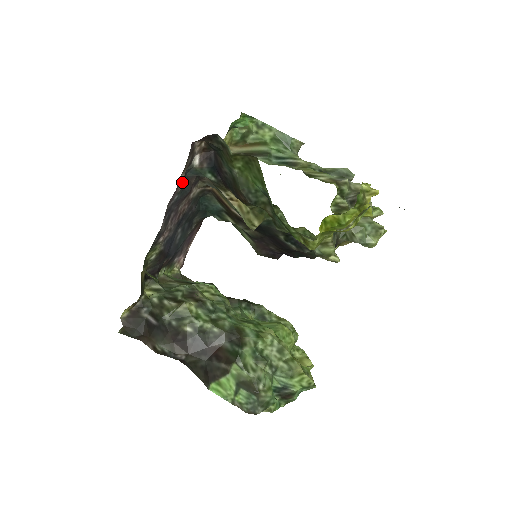
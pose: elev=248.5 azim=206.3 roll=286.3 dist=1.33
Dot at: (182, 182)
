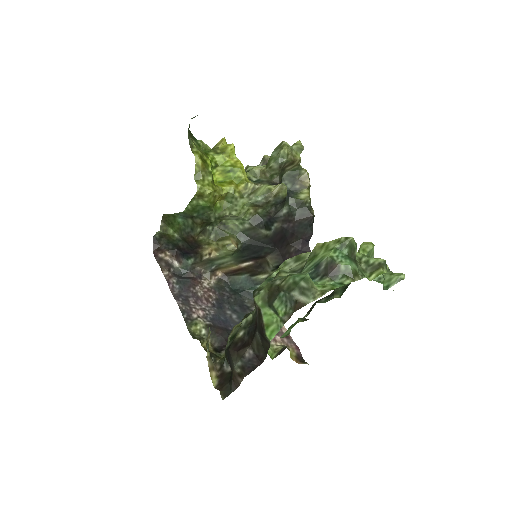
Dot at: (173, 277)
